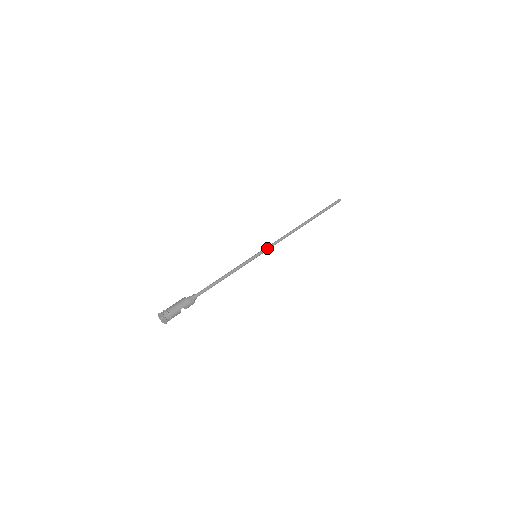
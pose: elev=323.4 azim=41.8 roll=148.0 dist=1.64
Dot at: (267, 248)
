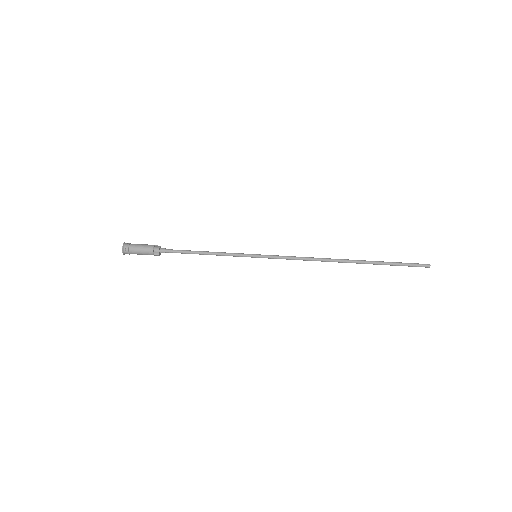
Dot at: (274, 258)
